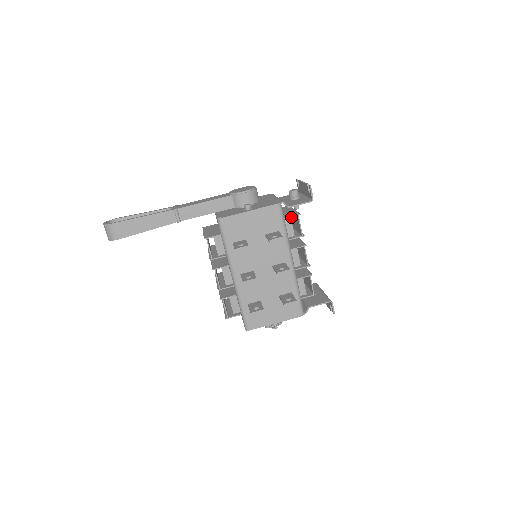
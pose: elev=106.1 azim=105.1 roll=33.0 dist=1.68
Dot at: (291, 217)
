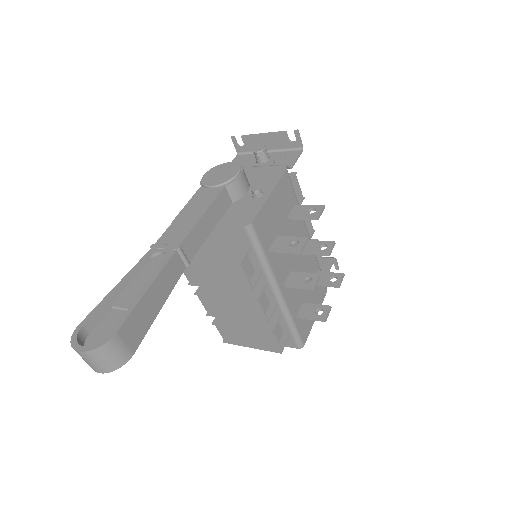
Dot at: occluded
